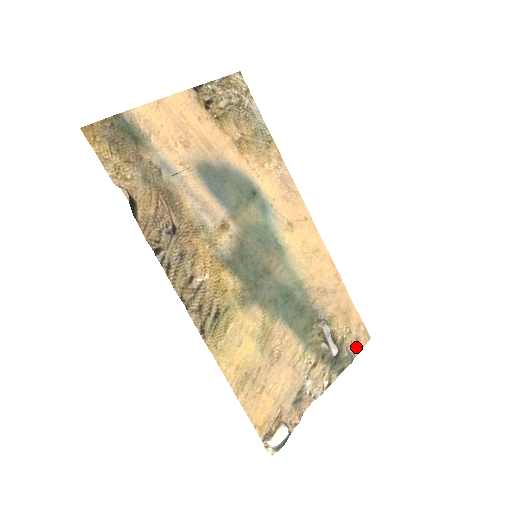
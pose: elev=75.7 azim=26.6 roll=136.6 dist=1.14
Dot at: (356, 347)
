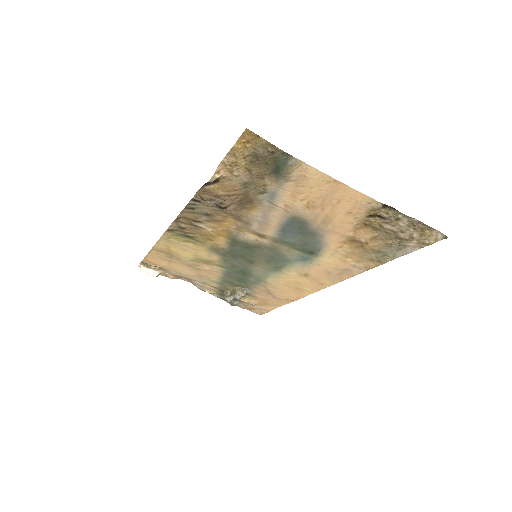
Dot at: (246, 308)
